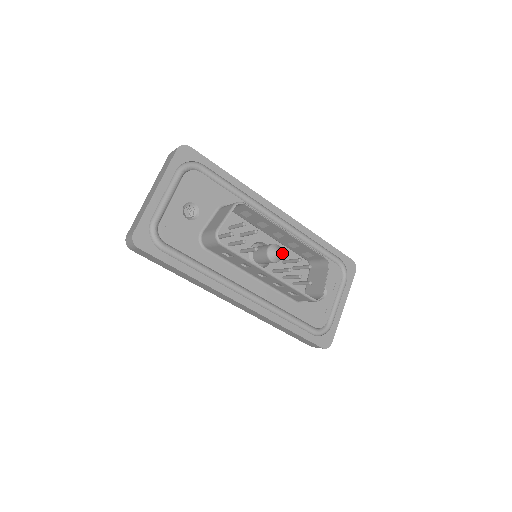
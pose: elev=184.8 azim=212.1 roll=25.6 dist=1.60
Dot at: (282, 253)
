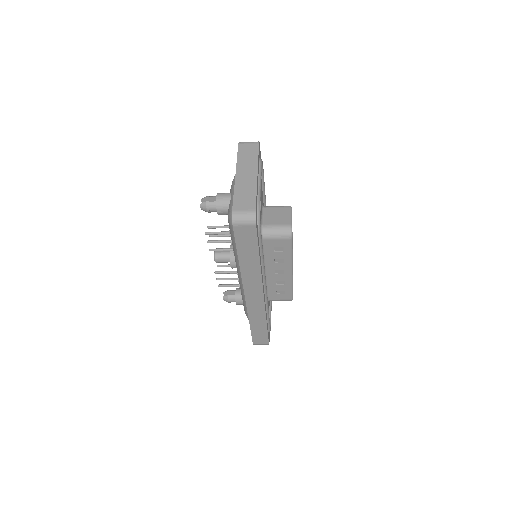
Dot at: occluded
